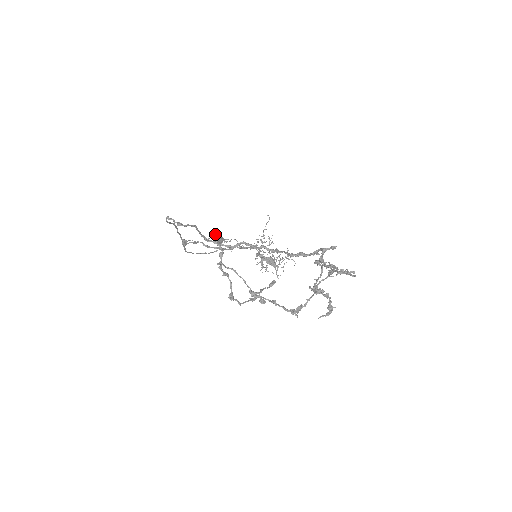
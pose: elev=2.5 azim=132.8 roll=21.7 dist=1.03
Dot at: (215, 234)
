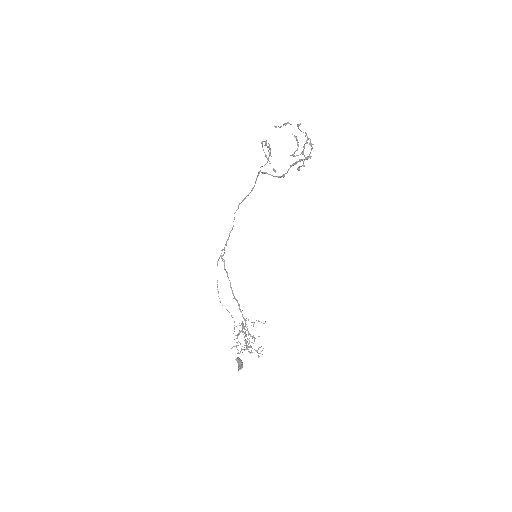
Dot at: occluded
